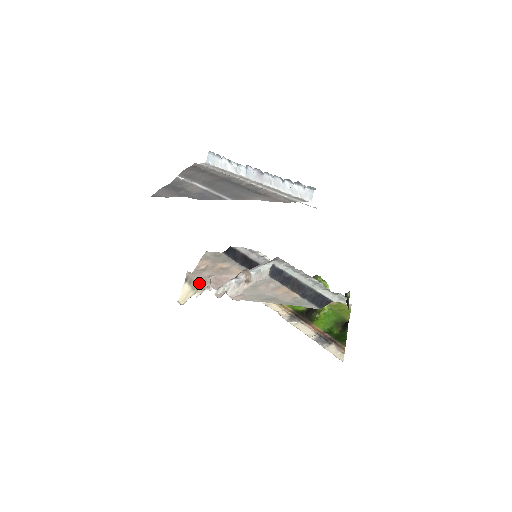
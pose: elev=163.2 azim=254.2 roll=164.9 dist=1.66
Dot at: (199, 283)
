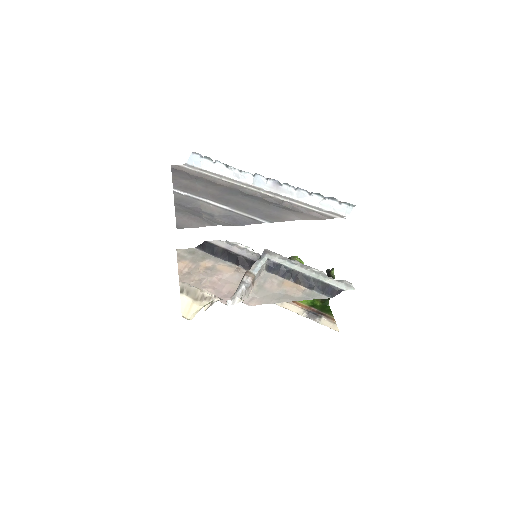
Dot at: (201, 293)
